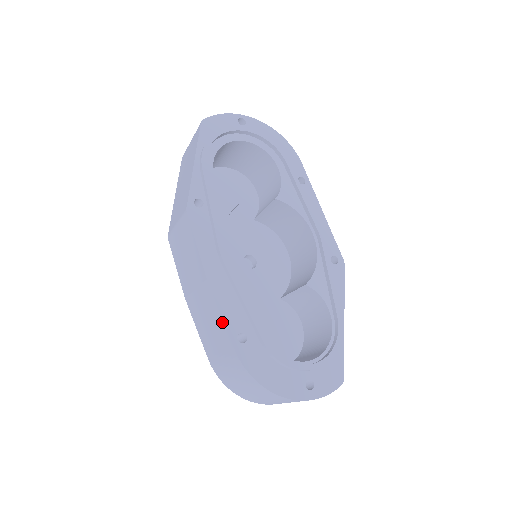
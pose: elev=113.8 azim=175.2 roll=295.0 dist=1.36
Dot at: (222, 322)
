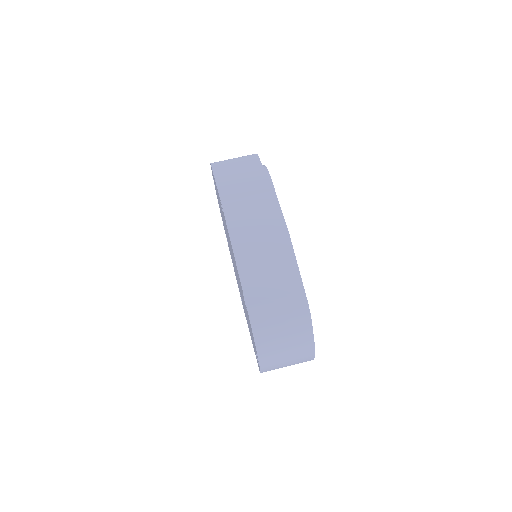
Dot at: (296, 271)
